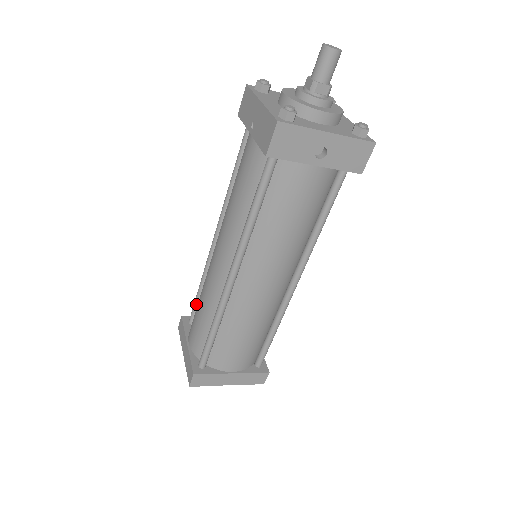
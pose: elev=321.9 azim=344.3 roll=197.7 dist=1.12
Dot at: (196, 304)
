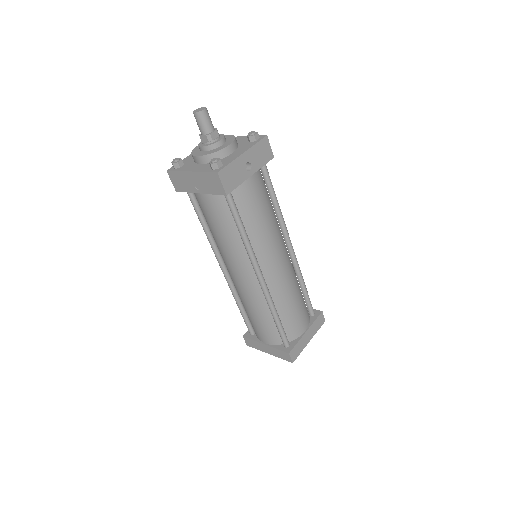
Dot at: (246, 319)
